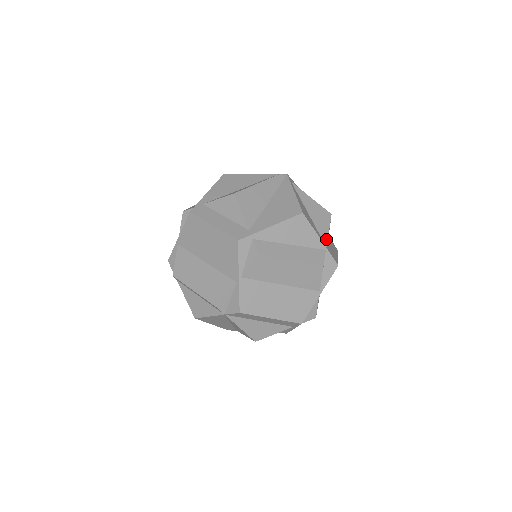
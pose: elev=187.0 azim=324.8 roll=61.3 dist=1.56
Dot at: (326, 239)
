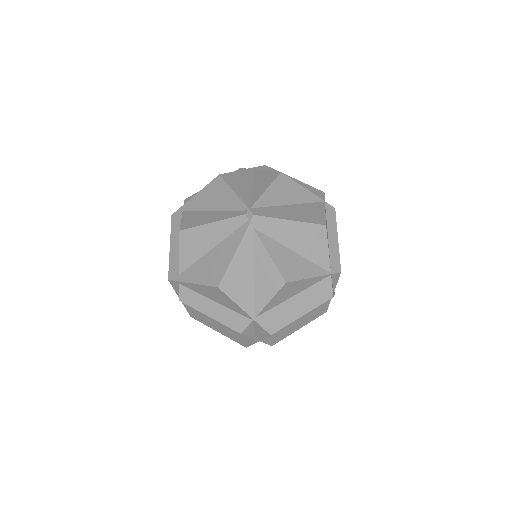
Dot at: (260, 309)
